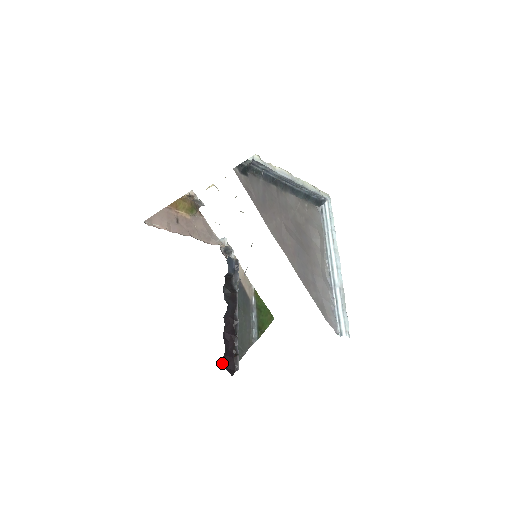
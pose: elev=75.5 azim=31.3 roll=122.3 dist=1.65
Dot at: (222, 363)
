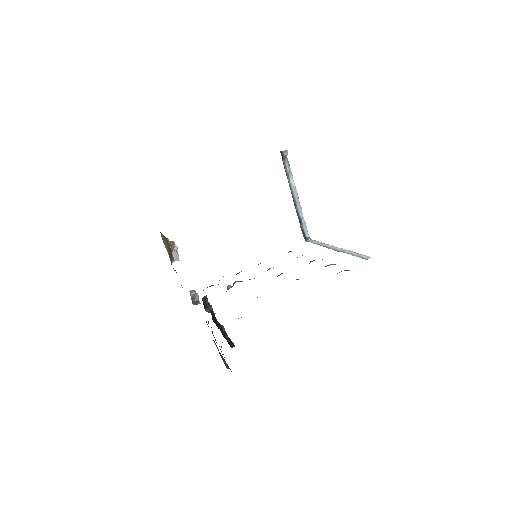
Dot at: occluded
